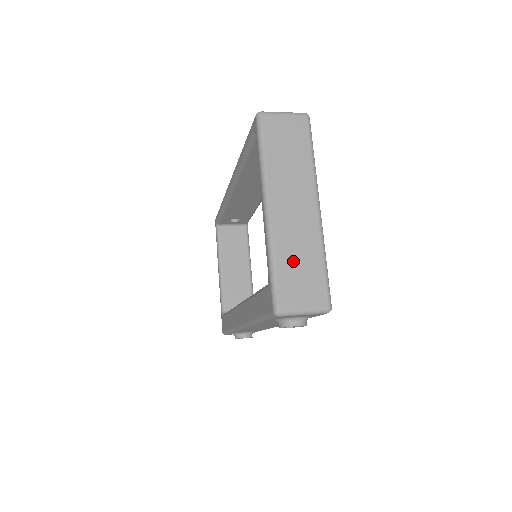
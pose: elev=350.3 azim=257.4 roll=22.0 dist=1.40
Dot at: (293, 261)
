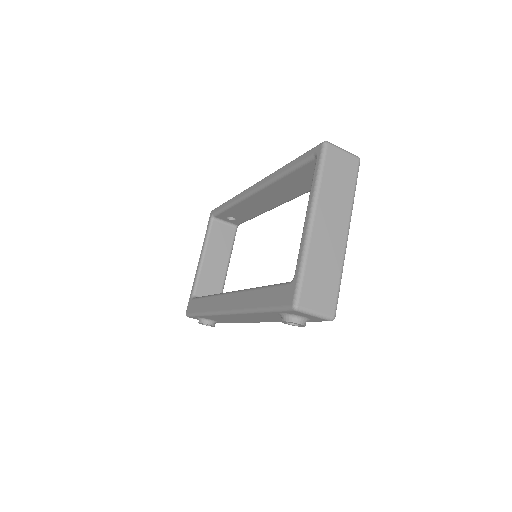
Dot at: (319, 270)
